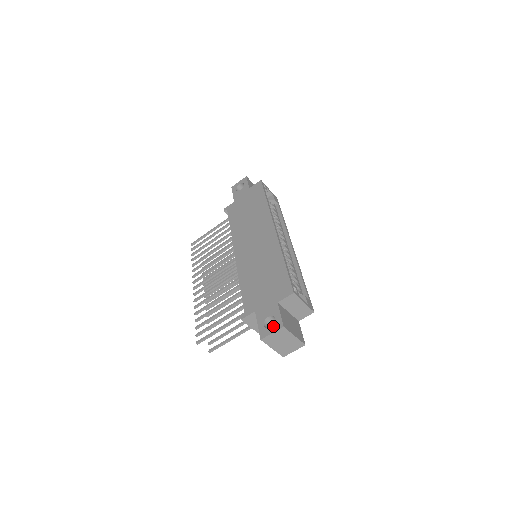
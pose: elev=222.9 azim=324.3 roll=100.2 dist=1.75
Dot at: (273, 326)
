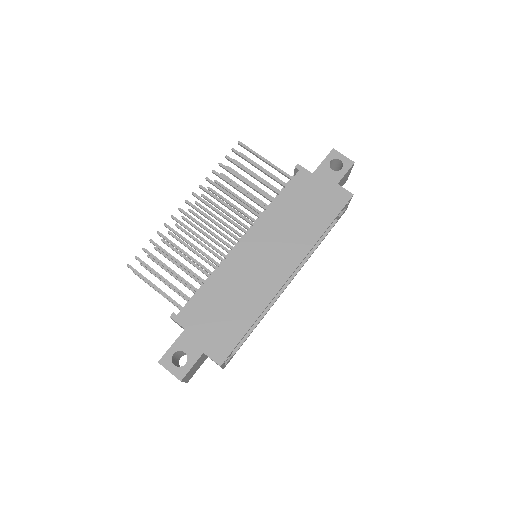
Dot at: (177, 368)
